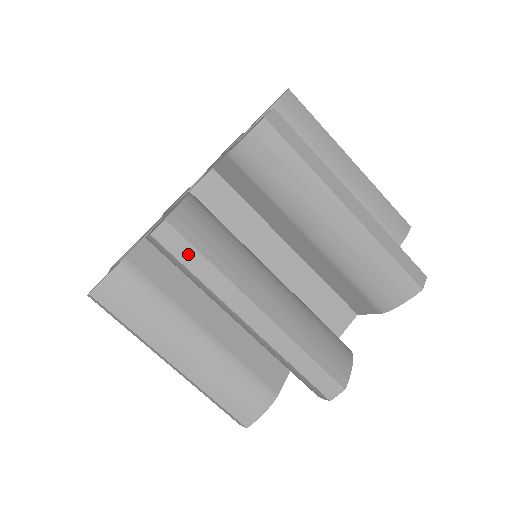
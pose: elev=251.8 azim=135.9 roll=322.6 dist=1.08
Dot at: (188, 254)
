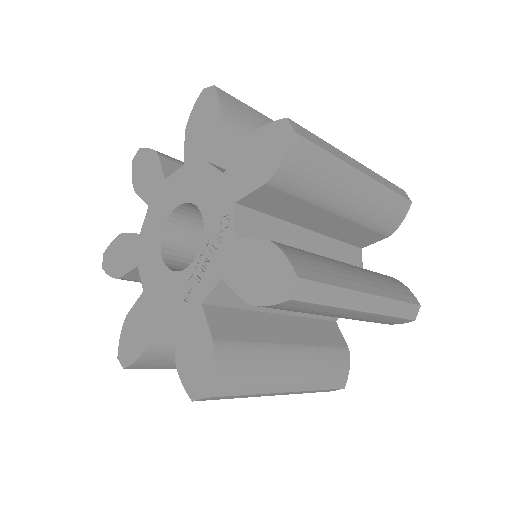
Dot at: (227, 397)
